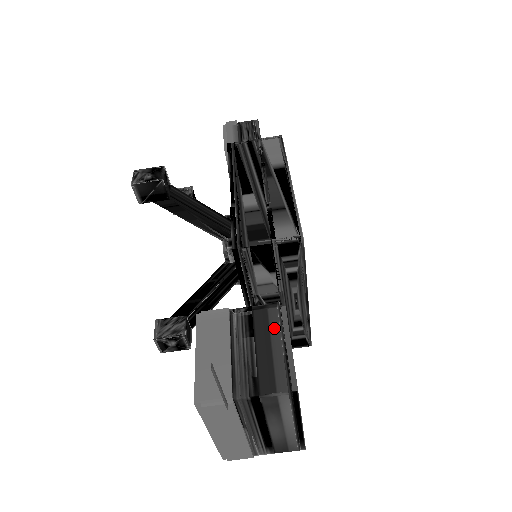
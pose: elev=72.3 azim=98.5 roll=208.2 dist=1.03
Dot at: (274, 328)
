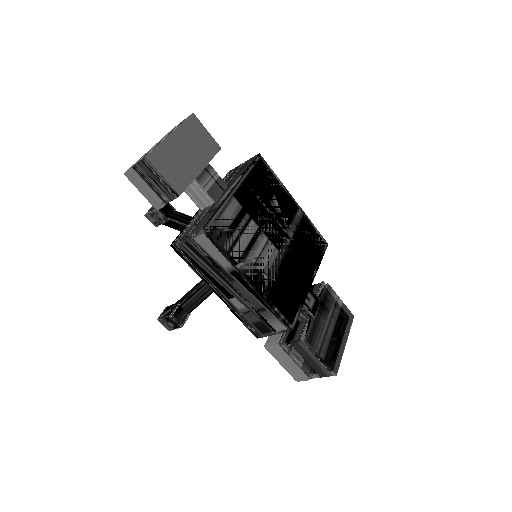
Dot at: (308, 352)
